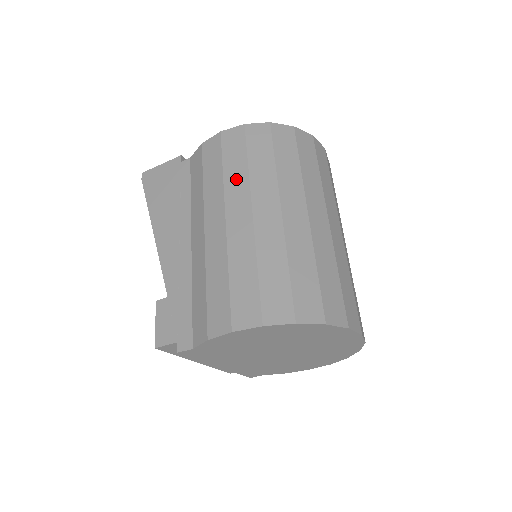
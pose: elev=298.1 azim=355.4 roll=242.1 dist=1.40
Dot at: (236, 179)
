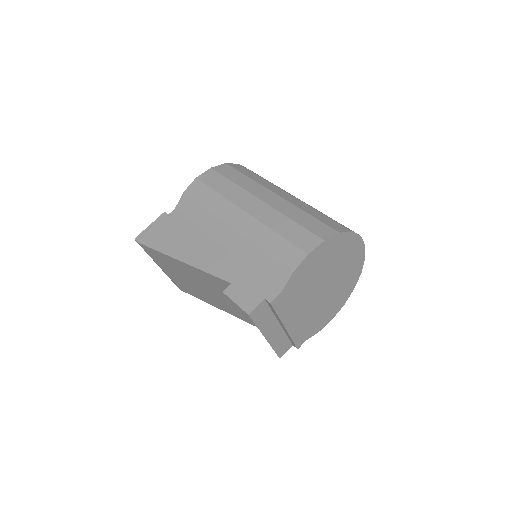
Dot at: (233, 192)
